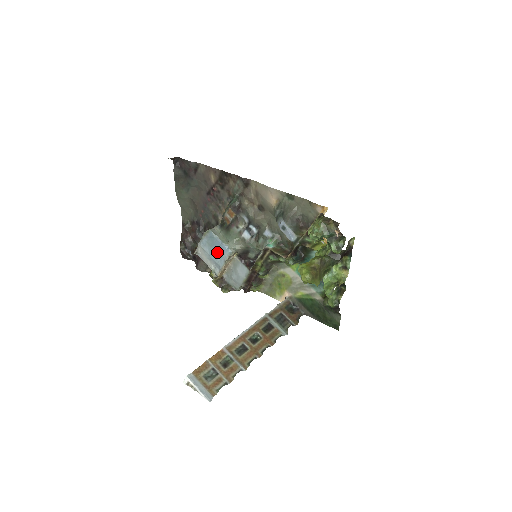
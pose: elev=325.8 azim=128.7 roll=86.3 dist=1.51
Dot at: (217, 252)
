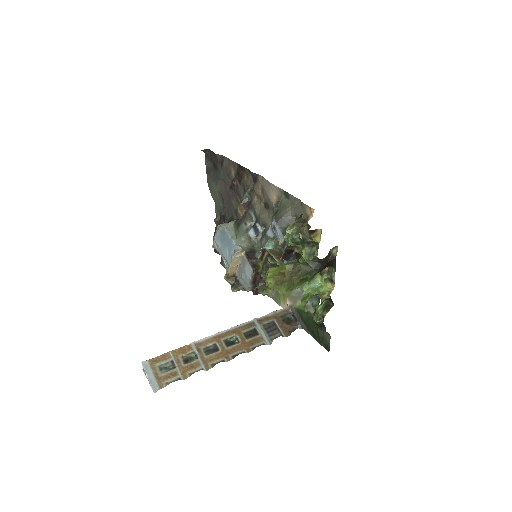
Dot at: (227, 248)
